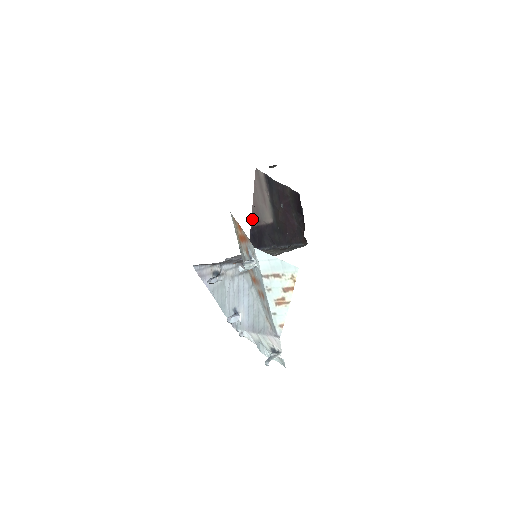
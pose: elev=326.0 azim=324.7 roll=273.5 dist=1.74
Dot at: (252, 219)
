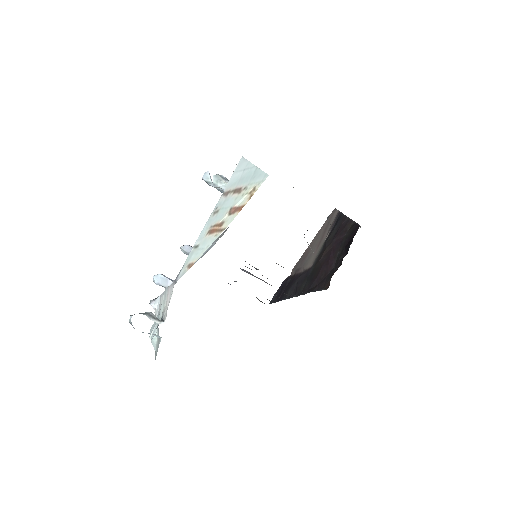
Dot at: (294, 267)
